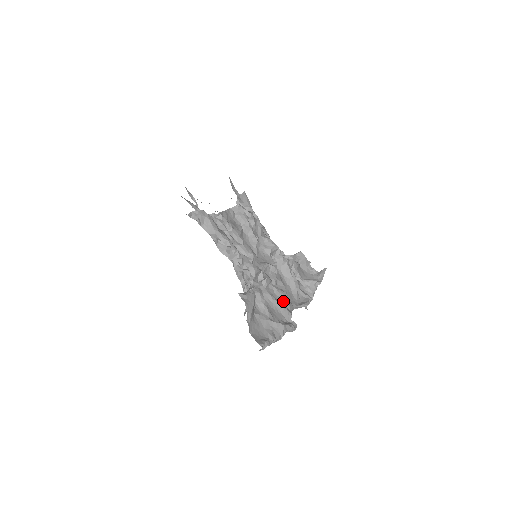
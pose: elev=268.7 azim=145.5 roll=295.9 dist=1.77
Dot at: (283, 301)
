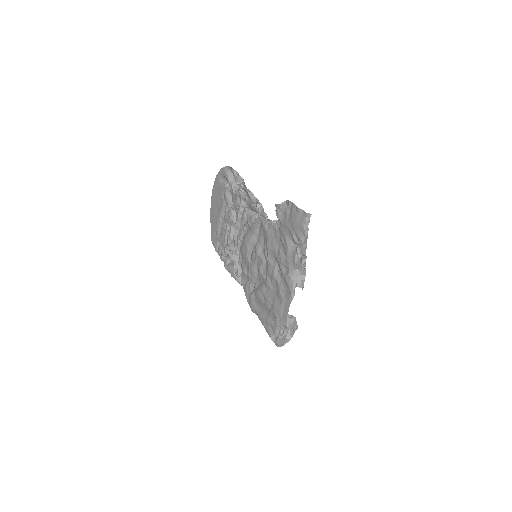
Dot at: occluded
